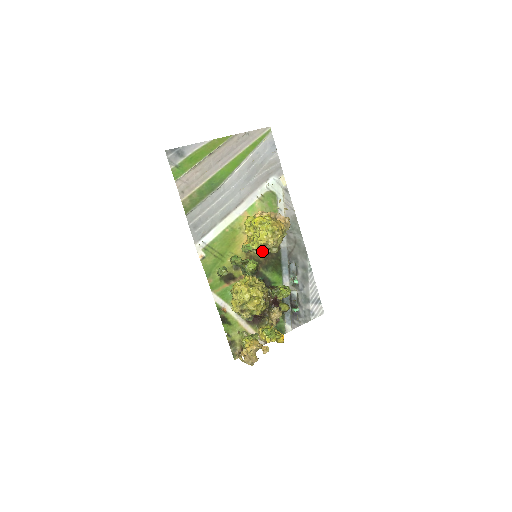
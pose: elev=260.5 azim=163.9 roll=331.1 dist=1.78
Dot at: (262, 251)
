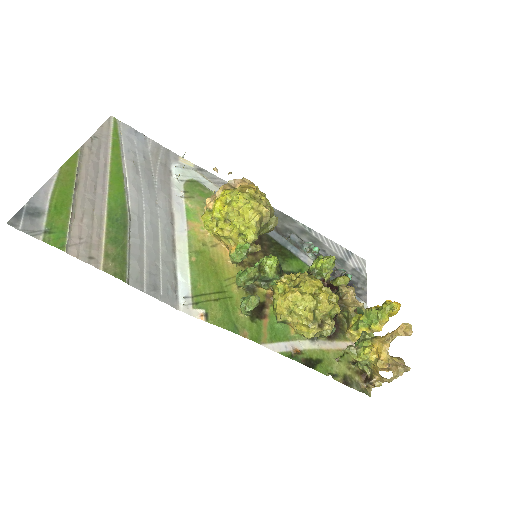
Dot at: occluded
